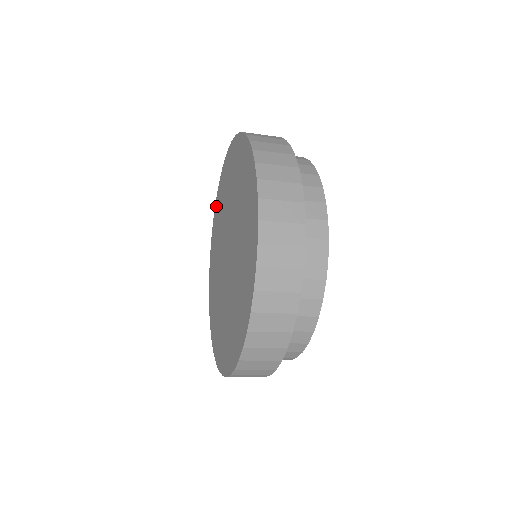
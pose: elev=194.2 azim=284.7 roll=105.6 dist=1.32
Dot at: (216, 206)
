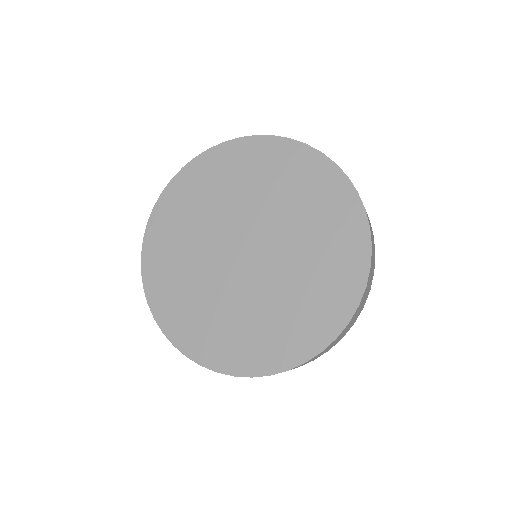
Dot at: (149, 251)
